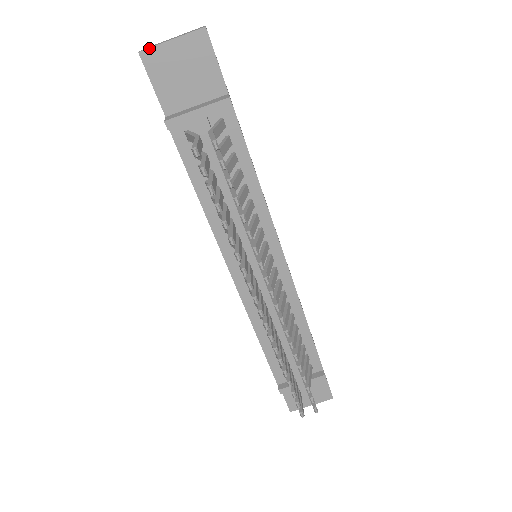
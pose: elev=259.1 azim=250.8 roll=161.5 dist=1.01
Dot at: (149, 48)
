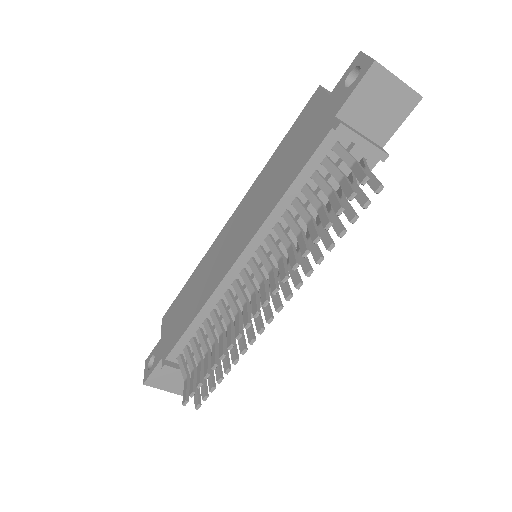
Dot at: (383, 66)
